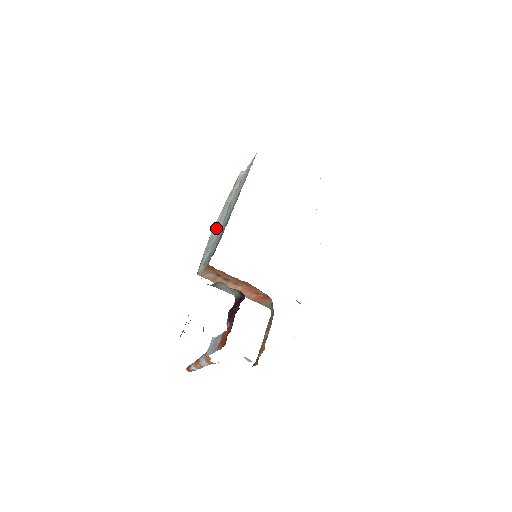
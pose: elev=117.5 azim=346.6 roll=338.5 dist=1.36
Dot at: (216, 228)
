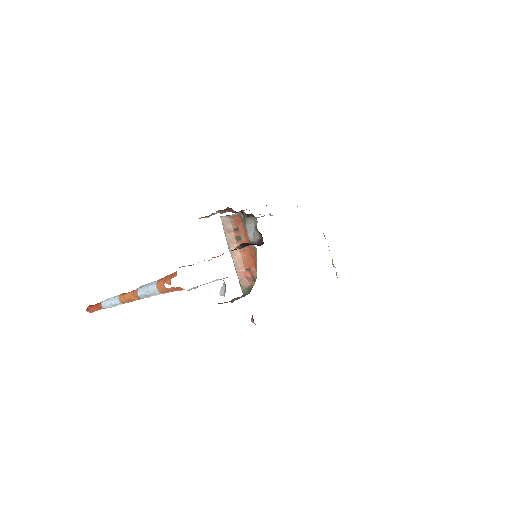
Dot at: occluded
